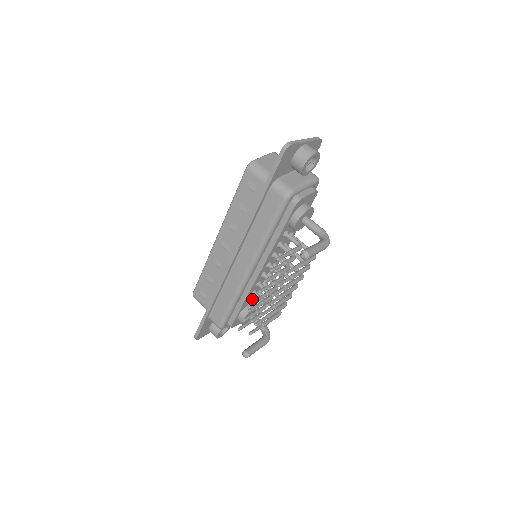
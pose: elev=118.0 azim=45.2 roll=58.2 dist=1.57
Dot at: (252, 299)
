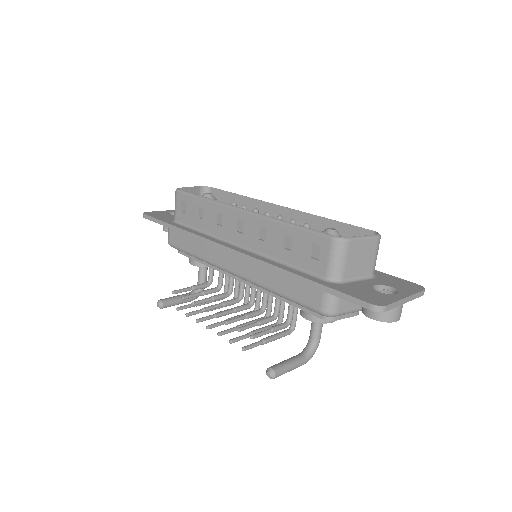
Dot at: occluded
